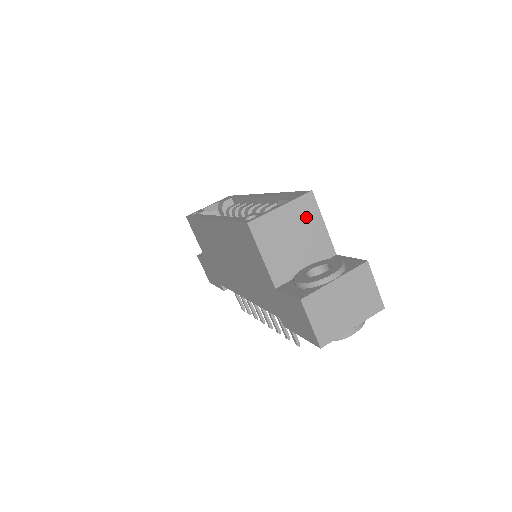
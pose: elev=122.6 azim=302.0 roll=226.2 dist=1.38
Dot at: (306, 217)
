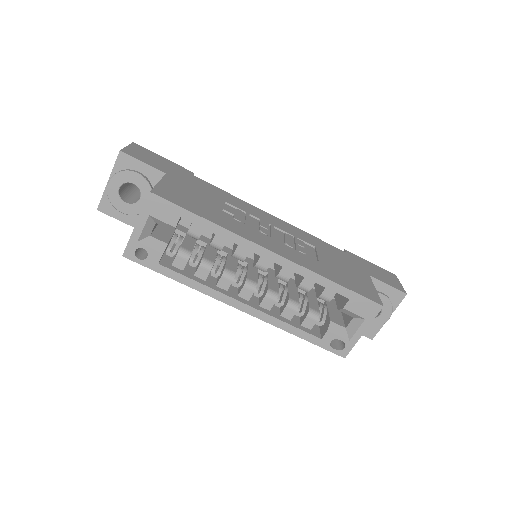
Dot at: occluded
